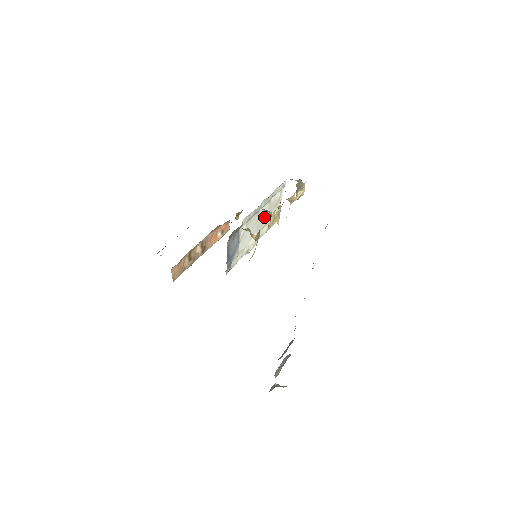
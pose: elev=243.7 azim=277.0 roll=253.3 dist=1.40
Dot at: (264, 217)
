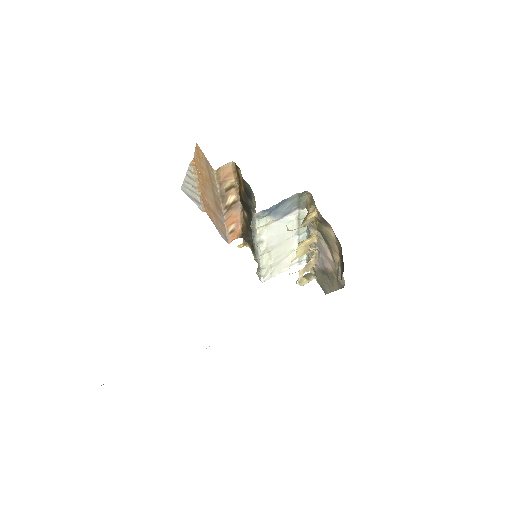
Dot at: (283, 250)
